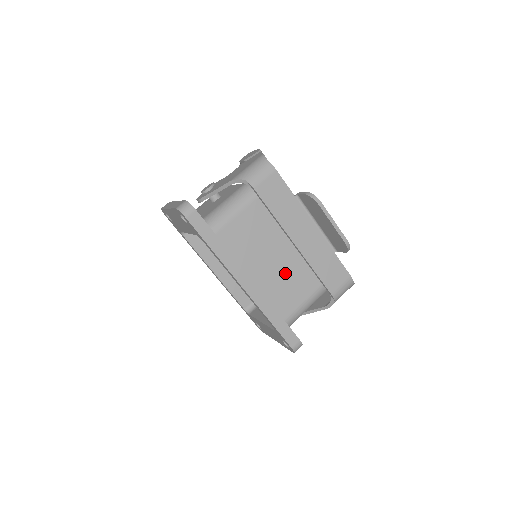
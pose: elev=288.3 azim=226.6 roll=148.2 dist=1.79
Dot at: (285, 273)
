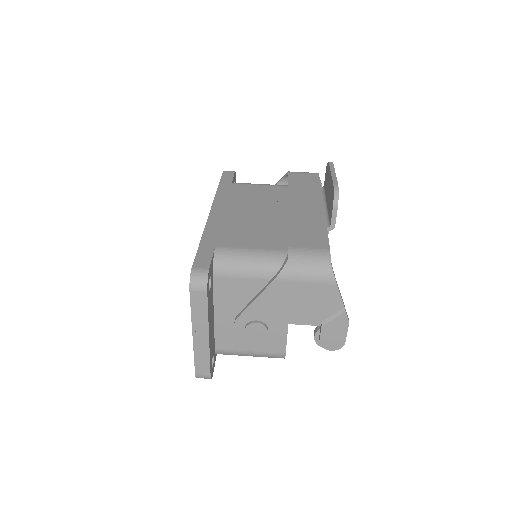
Dot at: (259, 224)
